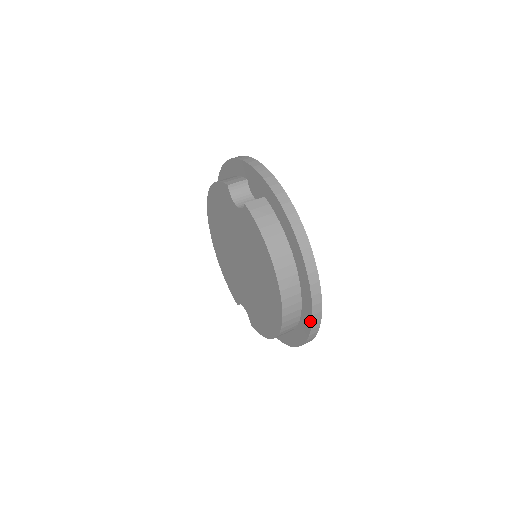
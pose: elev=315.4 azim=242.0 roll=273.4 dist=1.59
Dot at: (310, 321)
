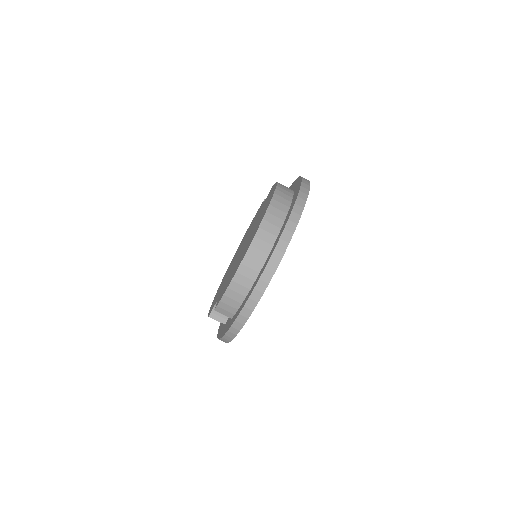
Dot at: occluded
